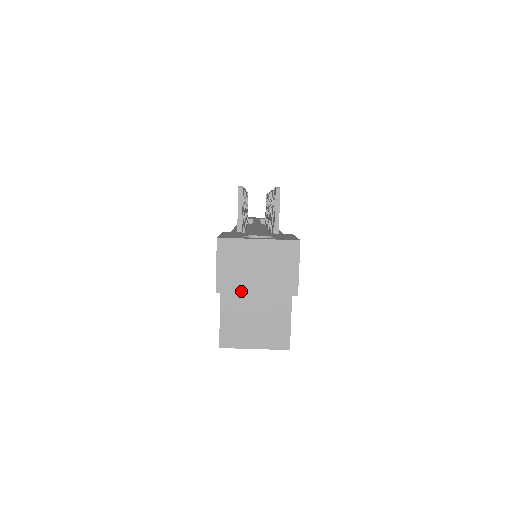
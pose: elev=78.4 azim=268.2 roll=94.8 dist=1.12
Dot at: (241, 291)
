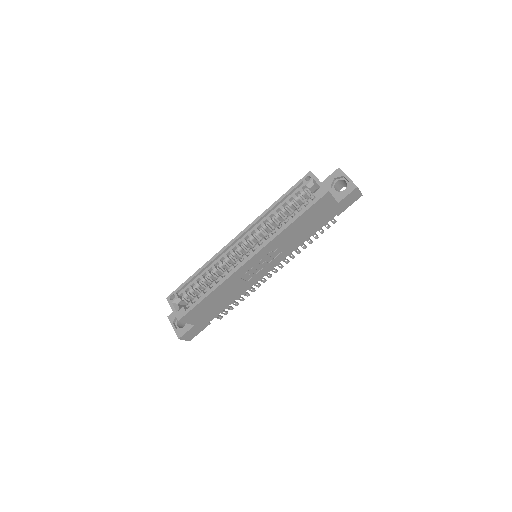
Dot at: (345, 174)
